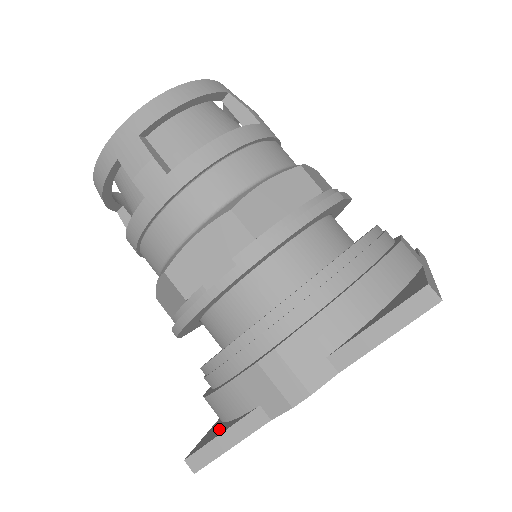
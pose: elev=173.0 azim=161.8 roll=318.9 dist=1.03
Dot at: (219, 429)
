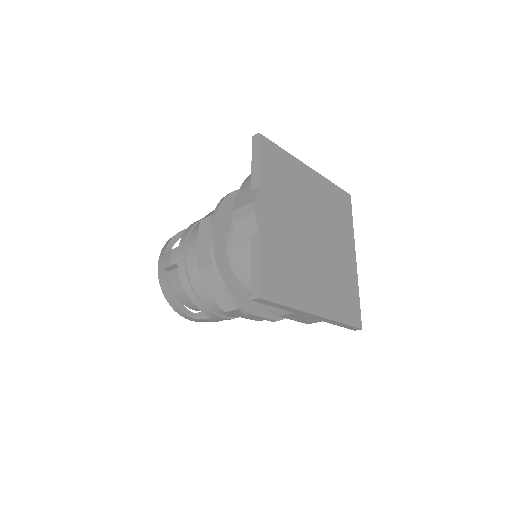
Dot at: occluded
